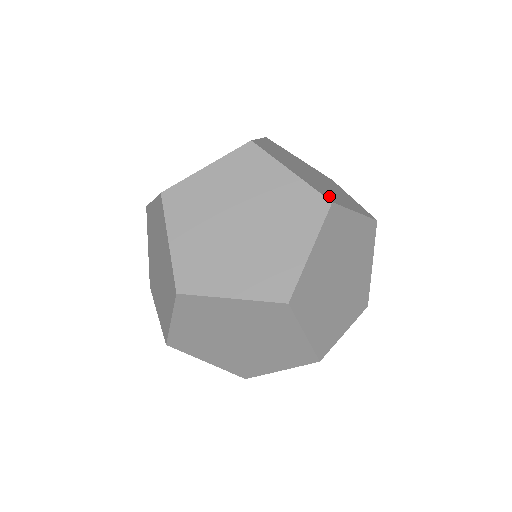
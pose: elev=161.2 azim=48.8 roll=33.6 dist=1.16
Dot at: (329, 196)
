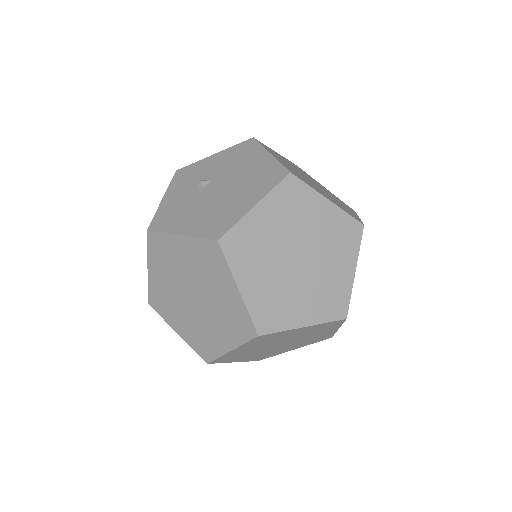
Dot at: (352, 214)
